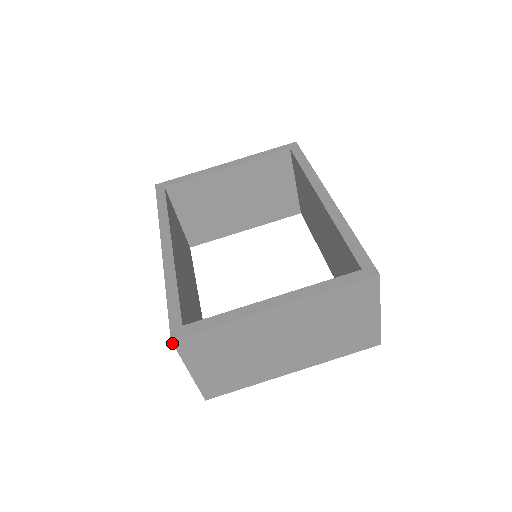
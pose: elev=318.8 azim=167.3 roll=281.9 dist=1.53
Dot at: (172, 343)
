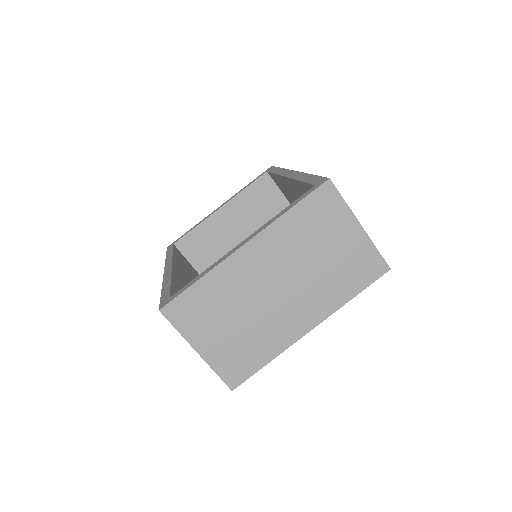
Dot at: (162, 314)
